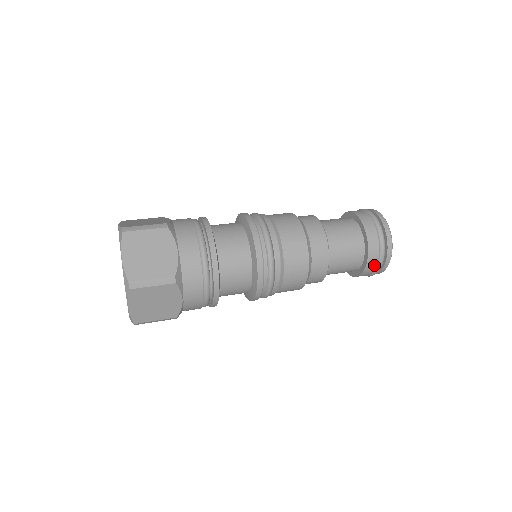
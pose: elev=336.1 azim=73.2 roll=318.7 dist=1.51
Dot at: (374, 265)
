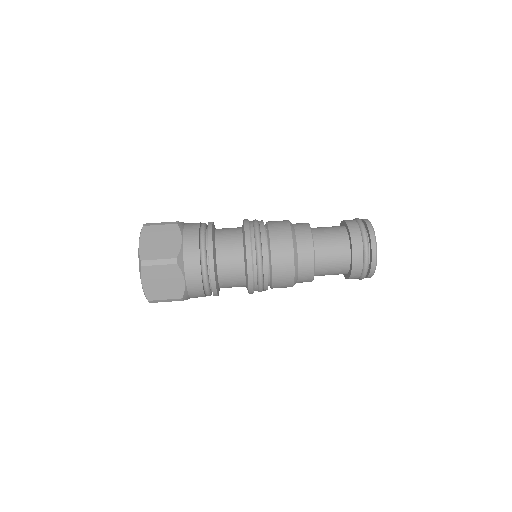
Dot at: (355, 278)
